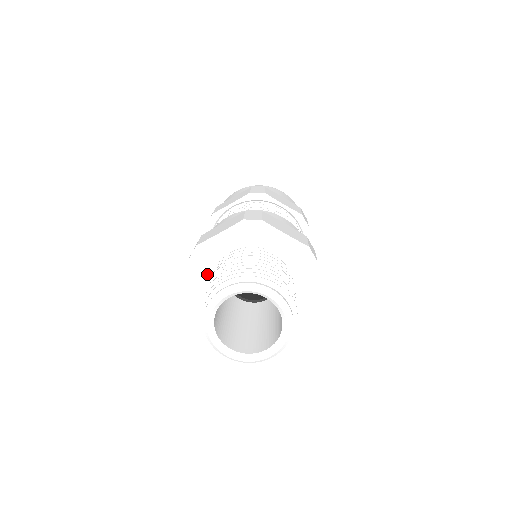
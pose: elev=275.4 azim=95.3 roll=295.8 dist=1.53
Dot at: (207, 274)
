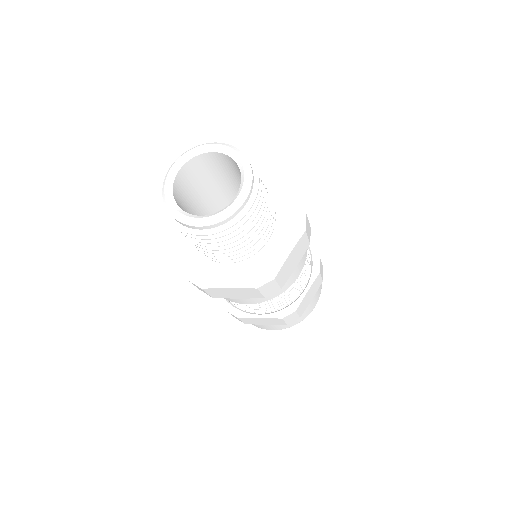
Dot at: occluded
